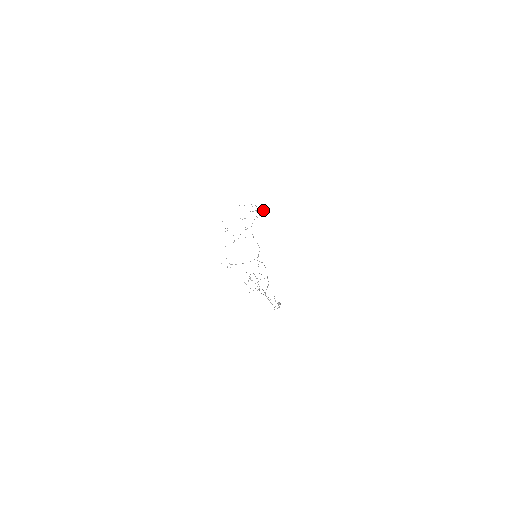
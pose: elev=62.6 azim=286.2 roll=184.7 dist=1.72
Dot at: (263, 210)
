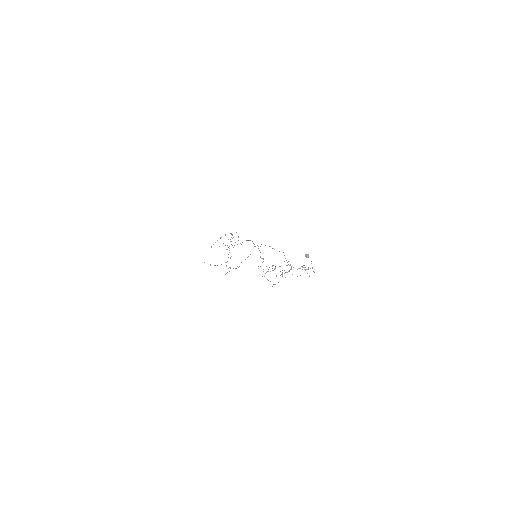
Dot at: occluded
